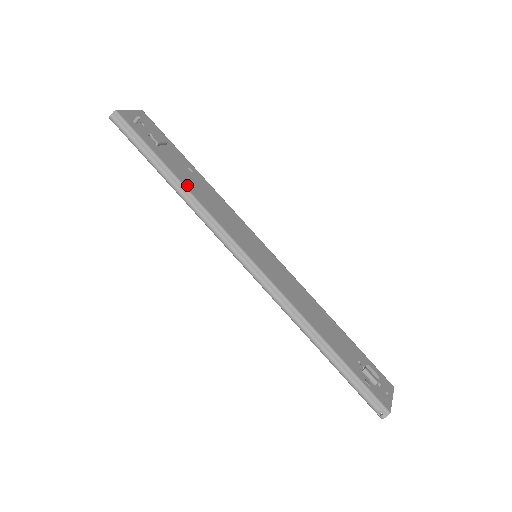
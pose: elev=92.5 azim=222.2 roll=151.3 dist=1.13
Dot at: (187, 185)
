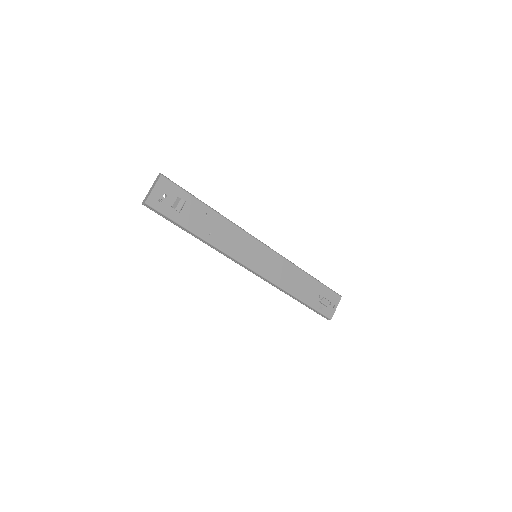
Dot at: (205, 236)
